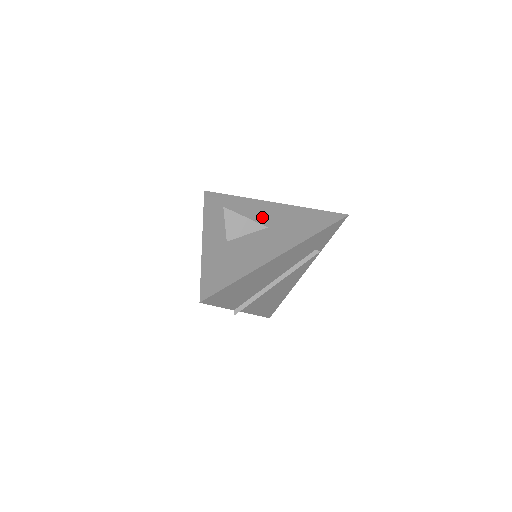
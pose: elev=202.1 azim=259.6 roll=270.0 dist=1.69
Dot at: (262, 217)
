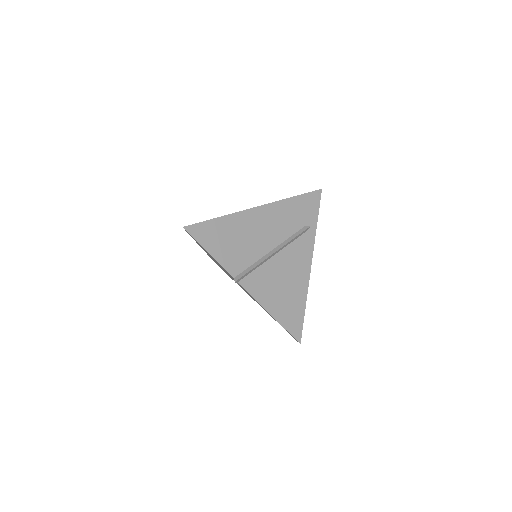
Dot at: occluded
